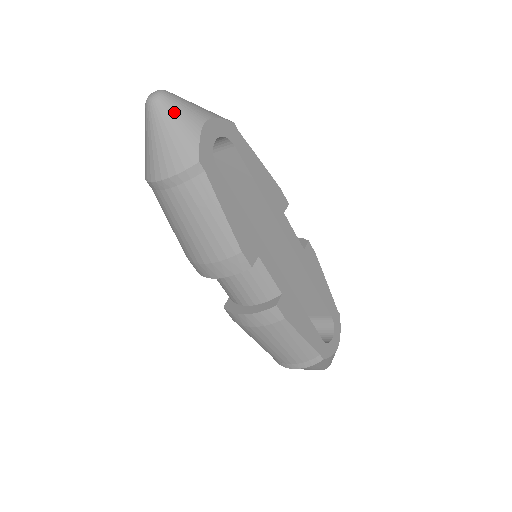
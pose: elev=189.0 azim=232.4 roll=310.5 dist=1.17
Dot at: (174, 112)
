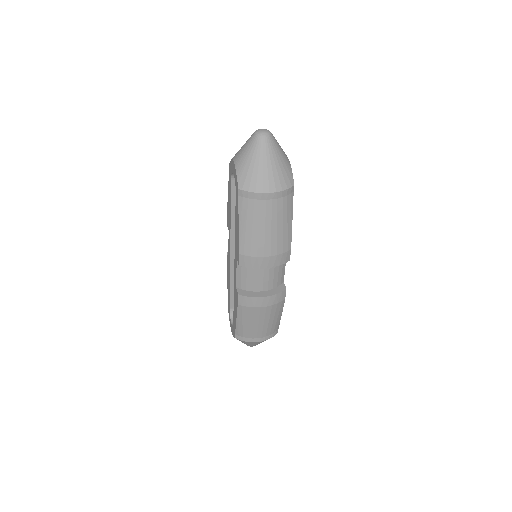
Dot at: (279, 148)
